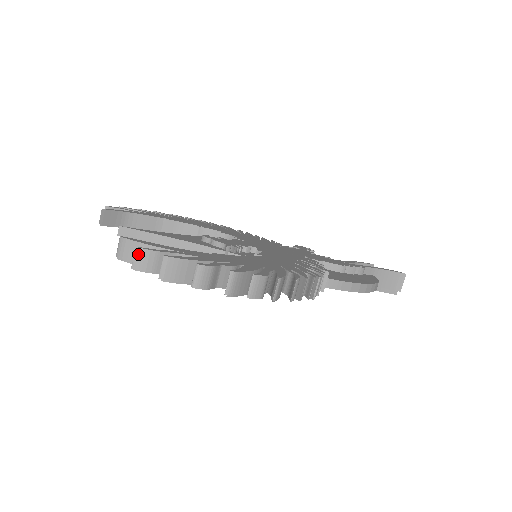
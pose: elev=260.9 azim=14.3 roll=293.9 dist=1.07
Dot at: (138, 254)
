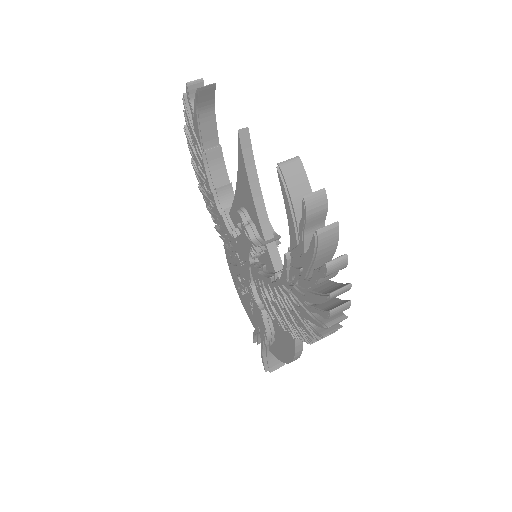
Dot at: (320, 194)
